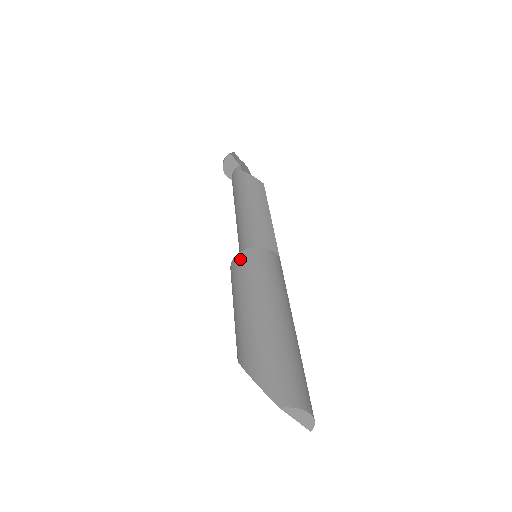
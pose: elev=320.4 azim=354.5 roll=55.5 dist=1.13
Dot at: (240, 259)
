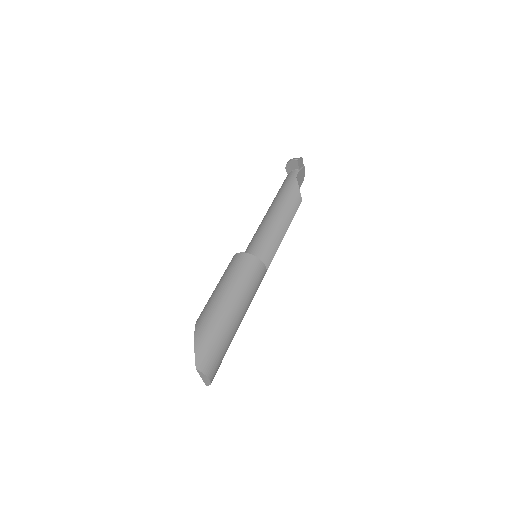
Dot at: (241, 258)
